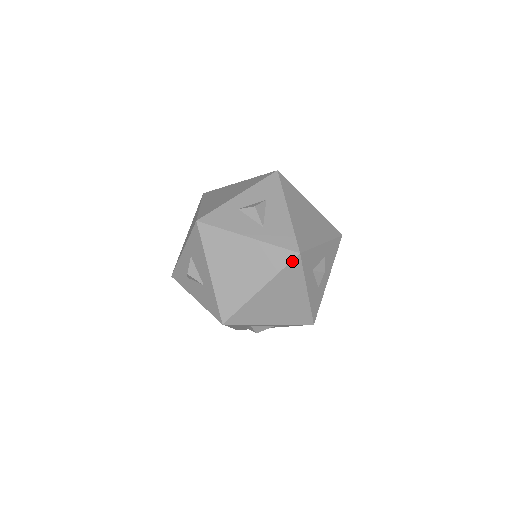
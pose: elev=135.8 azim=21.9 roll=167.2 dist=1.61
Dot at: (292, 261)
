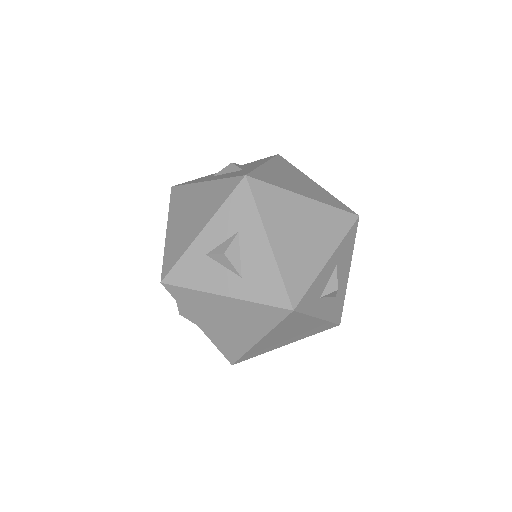
Dot at: (286, 317)
